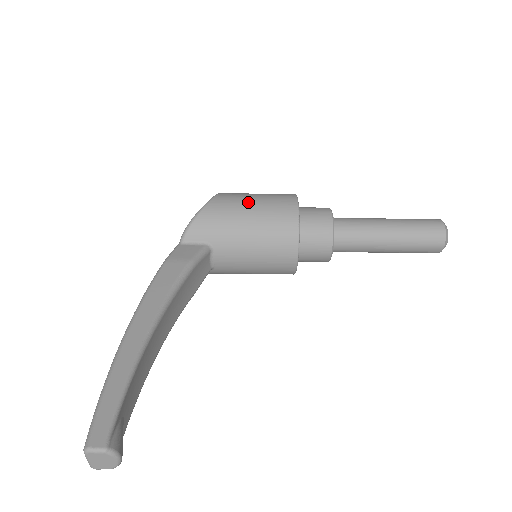
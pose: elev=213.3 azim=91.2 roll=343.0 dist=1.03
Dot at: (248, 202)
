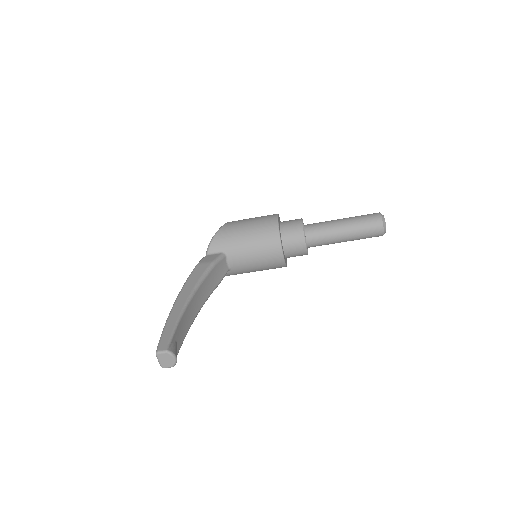
Dot at: (246, 223)
